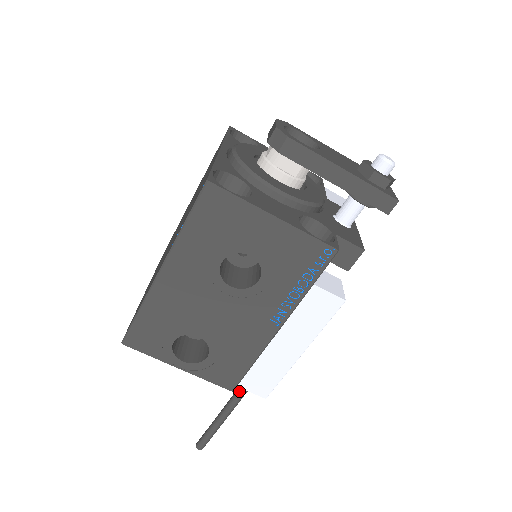
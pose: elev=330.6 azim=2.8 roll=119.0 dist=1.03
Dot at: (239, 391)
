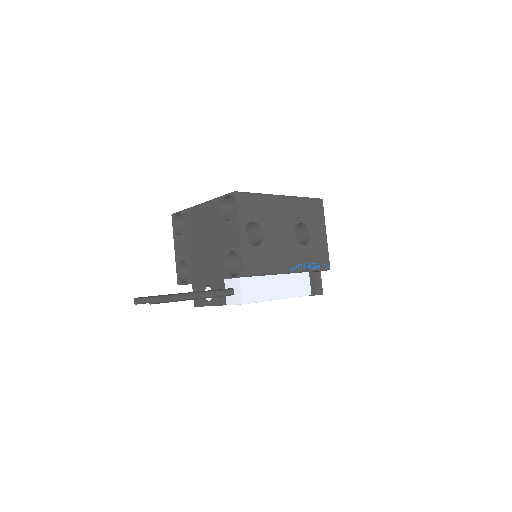
Dot at: (222, 290)
